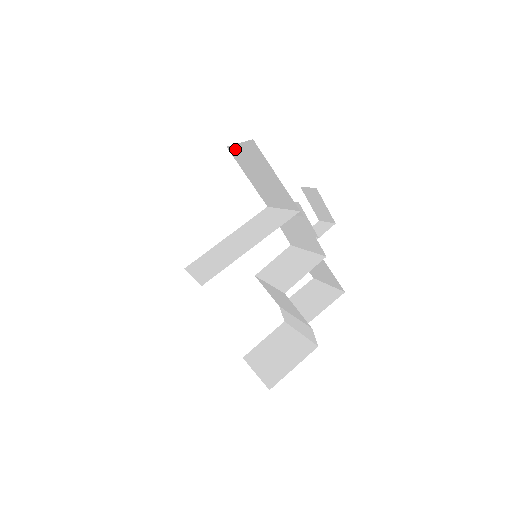
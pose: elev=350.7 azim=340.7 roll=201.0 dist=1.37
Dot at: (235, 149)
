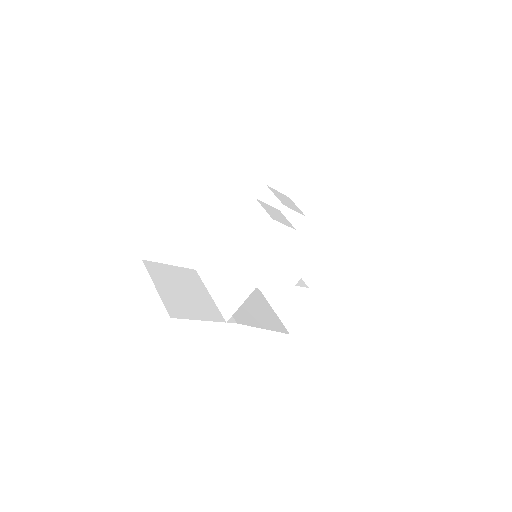
Dot at: occluded
